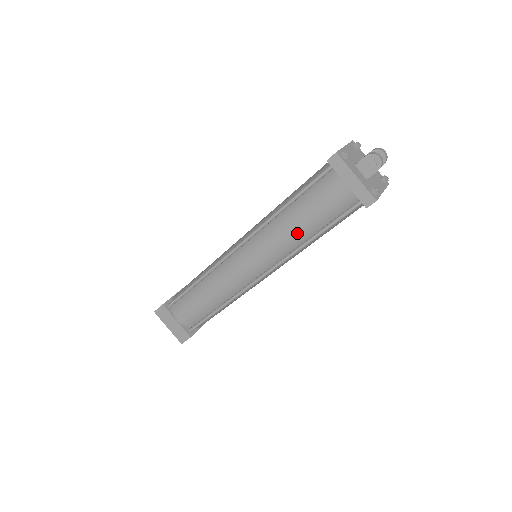
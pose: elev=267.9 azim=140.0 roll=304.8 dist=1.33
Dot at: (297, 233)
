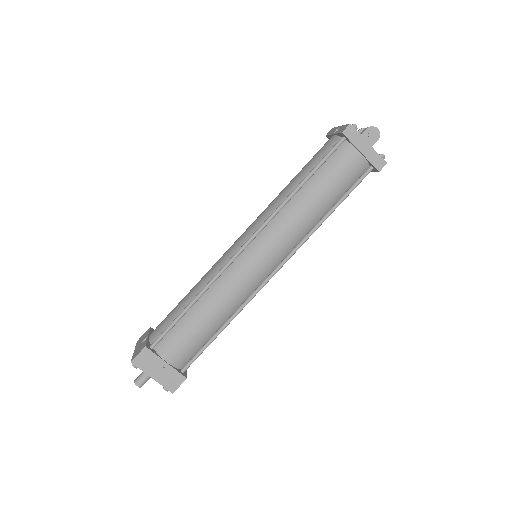
Dot at: (315, 211)
